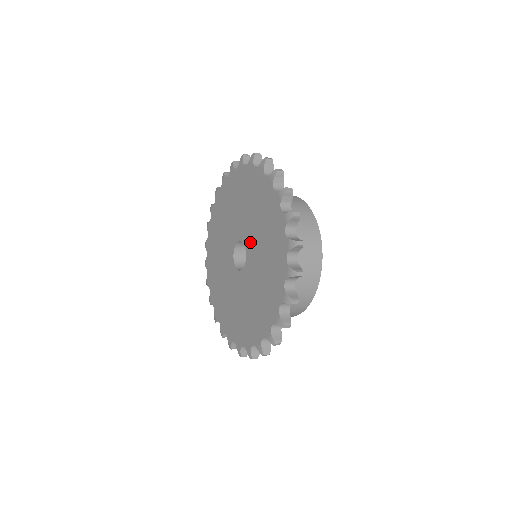
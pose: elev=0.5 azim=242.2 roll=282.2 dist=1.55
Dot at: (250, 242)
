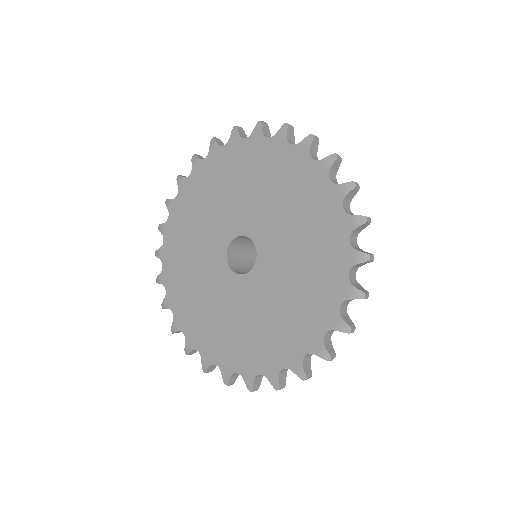
Dot at: (265, 233)
